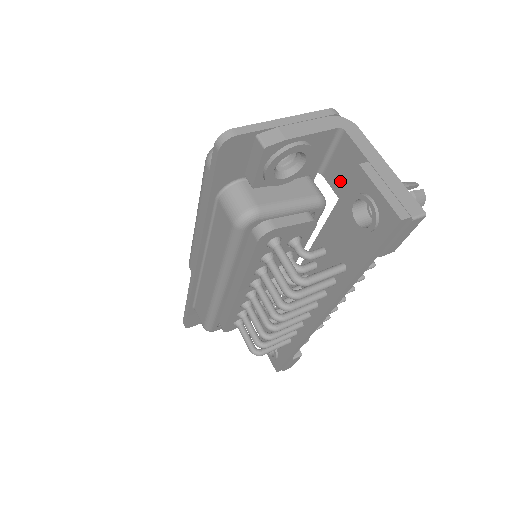
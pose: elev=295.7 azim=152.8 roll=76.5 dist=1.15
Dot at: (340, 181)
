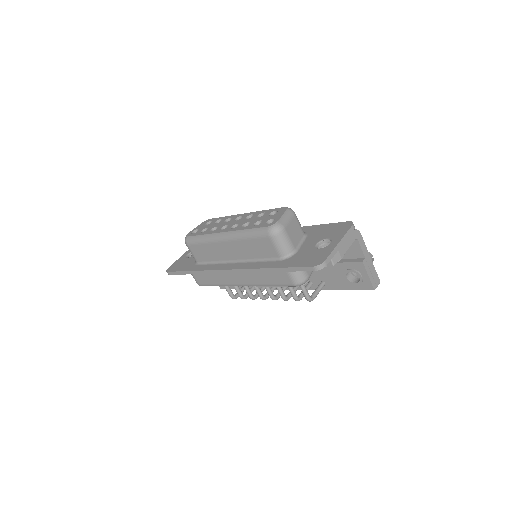
Dot at: occluded
